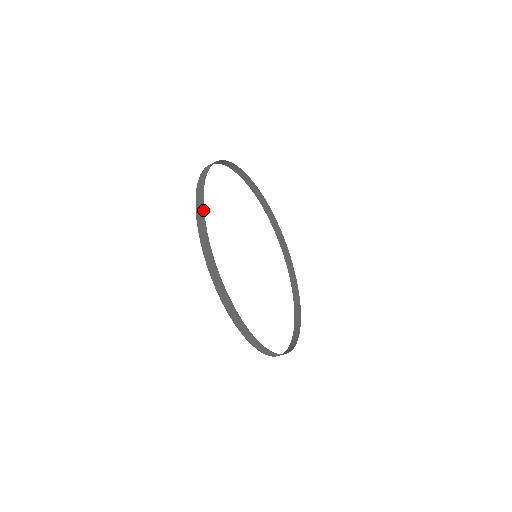
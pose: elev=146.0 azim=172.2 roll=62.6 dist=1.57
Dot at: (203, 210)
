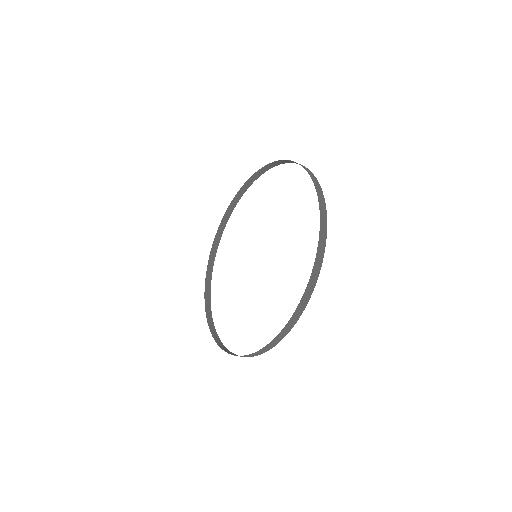
Dot at: occluded
